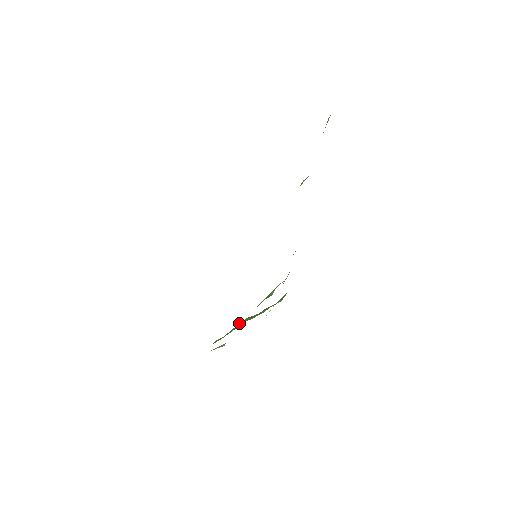
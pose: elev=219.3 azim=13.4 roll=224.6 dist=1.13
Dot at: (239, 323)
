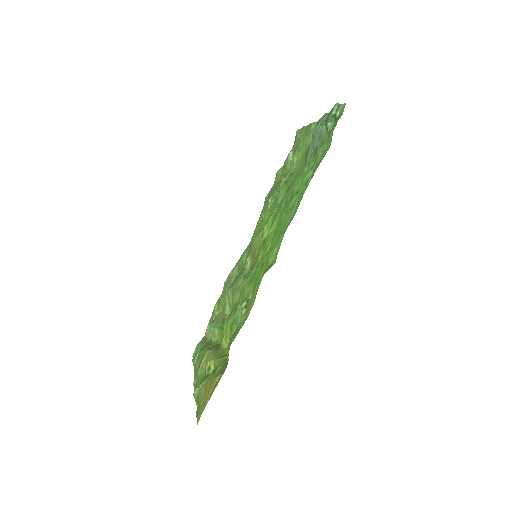
Dot at: (210, 351)
